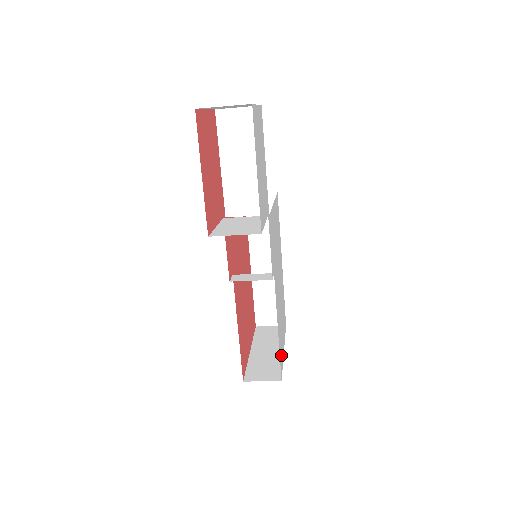
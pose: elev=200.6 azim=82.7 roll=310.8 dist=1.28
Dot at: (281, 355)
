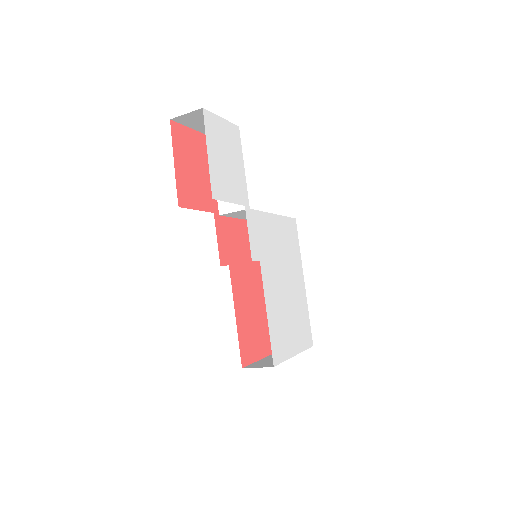
Dot at: (279, 347)
